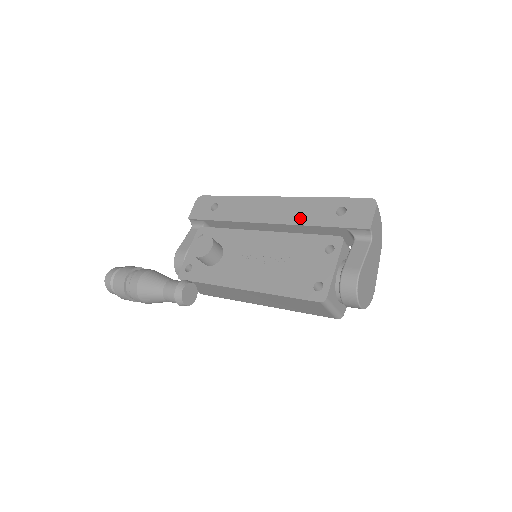
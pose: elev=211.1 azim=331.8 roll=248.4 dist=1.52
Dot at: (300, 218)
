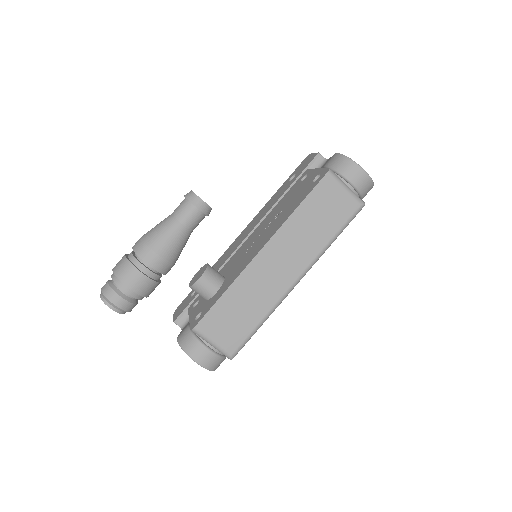
Dot at: (268, 208)
